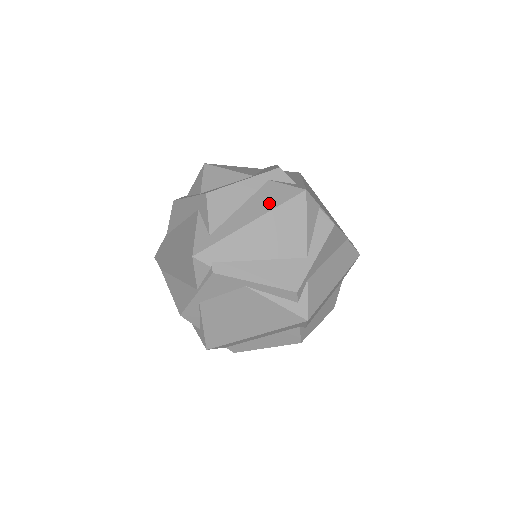
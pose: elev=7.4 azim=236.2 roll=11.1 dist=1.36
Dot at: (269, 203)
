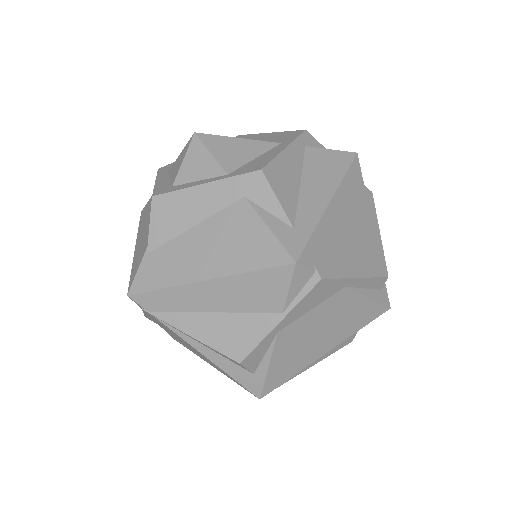
Dot at: (331, 174)
